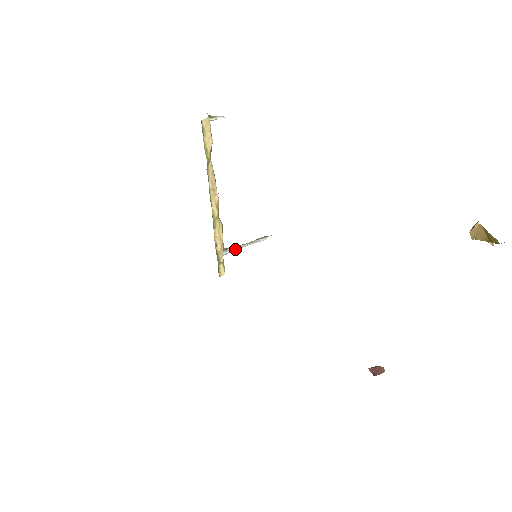
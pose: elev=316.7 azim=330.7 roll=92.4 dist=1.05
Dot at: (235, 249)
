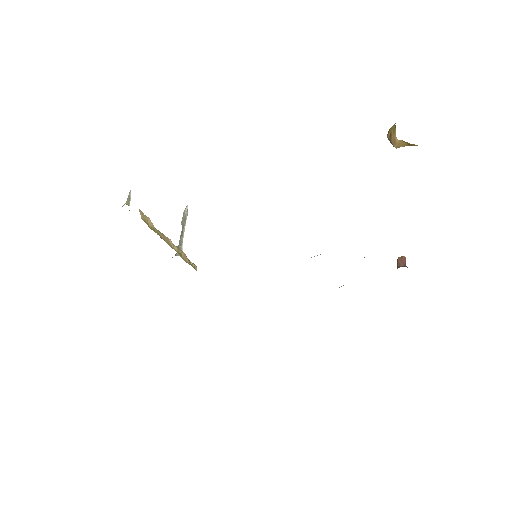
Dot at: (182, 244)
